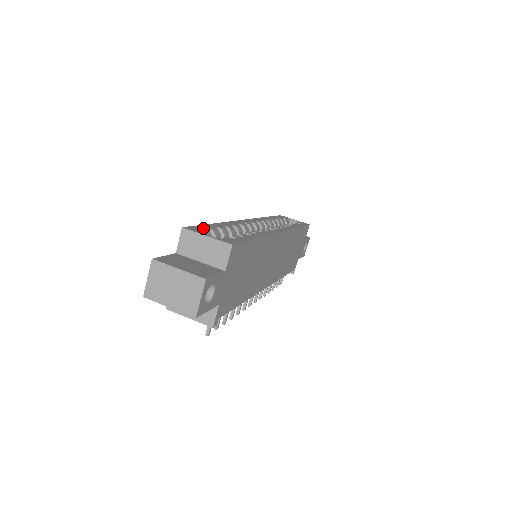
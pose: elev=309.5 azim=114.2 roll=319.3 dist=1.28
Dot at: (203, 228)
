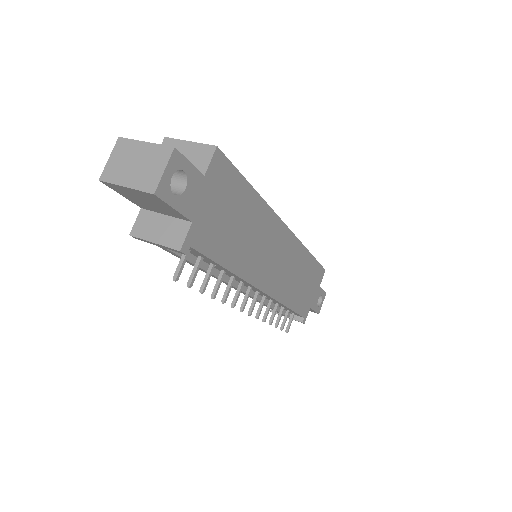
Dot at: occluded
